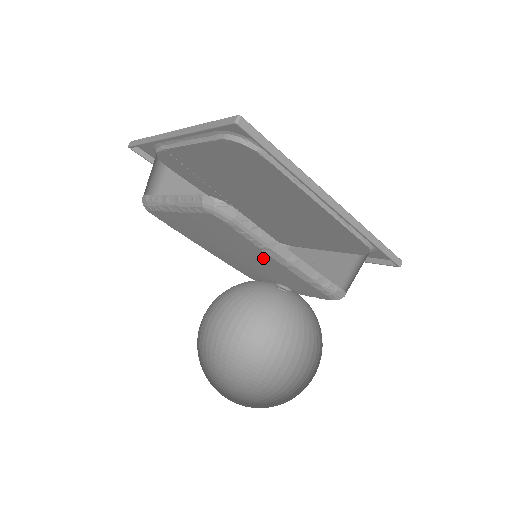
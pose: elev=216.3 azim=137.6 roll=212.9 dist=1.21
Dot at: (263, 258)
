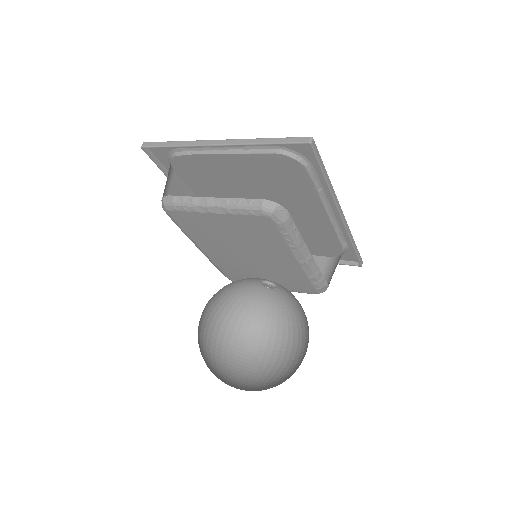
Dot at: (281, 257)
